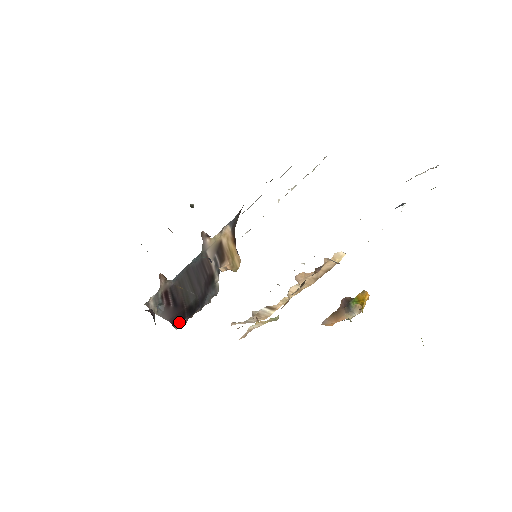
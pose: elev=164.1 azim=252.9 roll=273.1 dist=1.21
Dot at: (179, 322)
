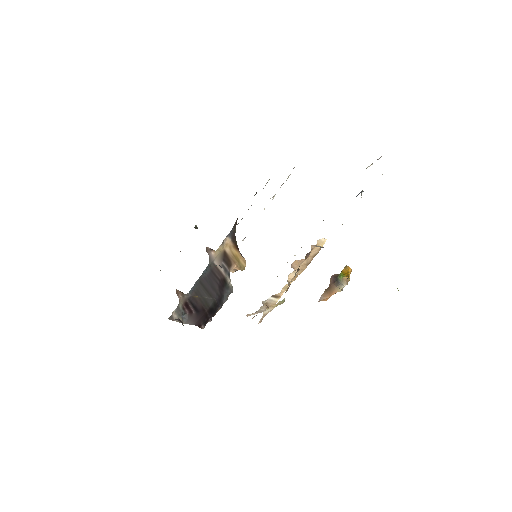
Dot at: (204, 323)
